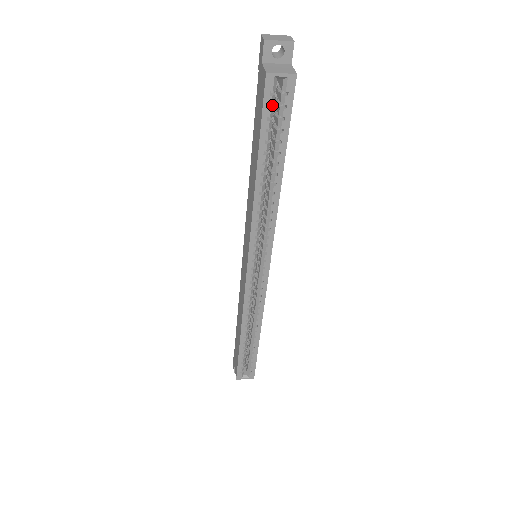
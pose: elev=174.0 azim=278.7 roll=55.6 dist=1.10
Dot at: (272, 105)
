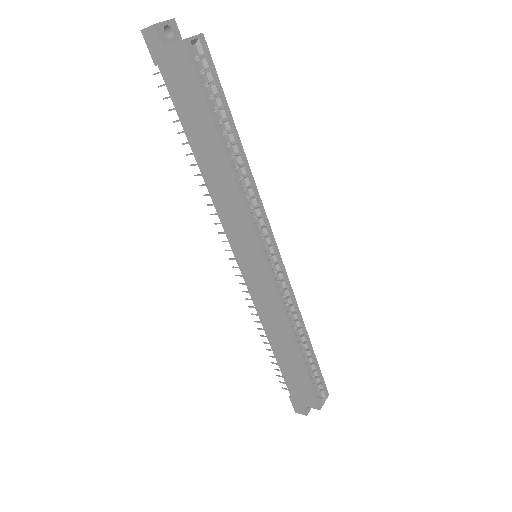
Dot at: (199, 75)
